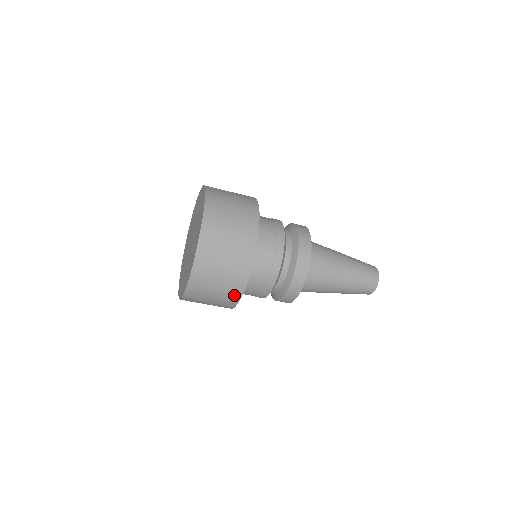
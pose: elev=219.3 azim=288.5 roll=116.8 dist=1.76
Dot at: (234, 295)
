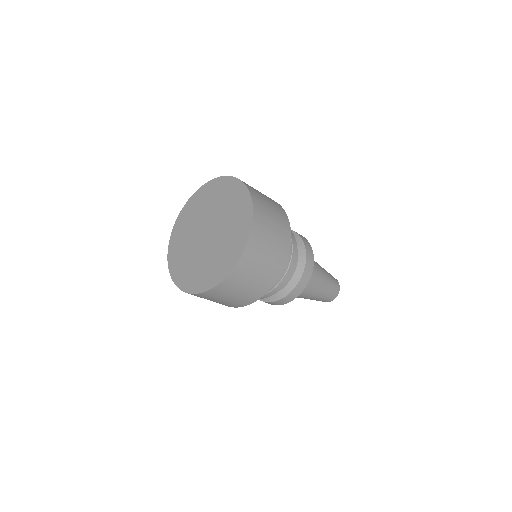
Dot at: (238, 304)
